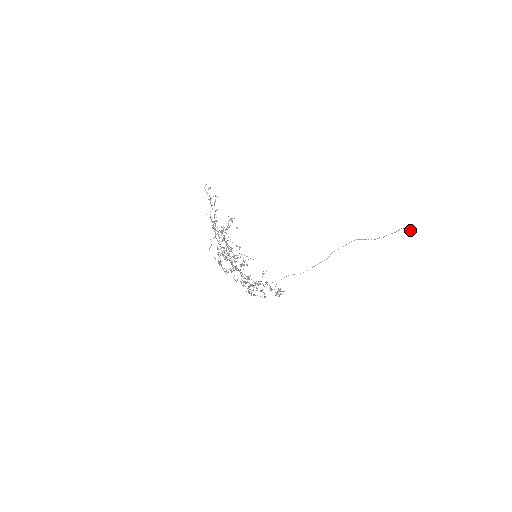
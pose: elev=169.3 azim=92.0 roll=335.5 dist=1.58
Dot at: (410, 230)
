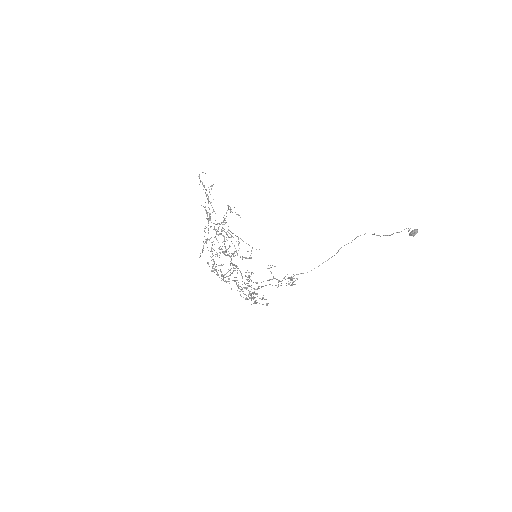
Dot at: (413, 234)
